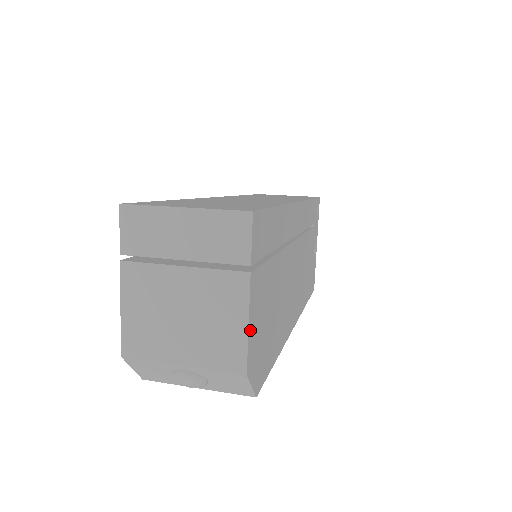
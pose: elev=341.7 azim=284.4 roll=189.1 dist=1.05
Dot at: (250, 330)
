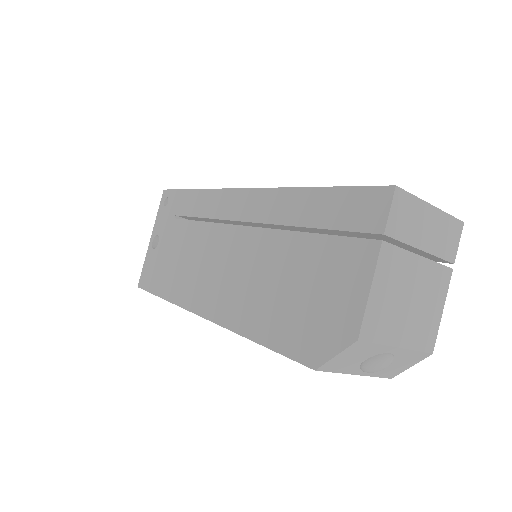
Dot at: (435, 316)
